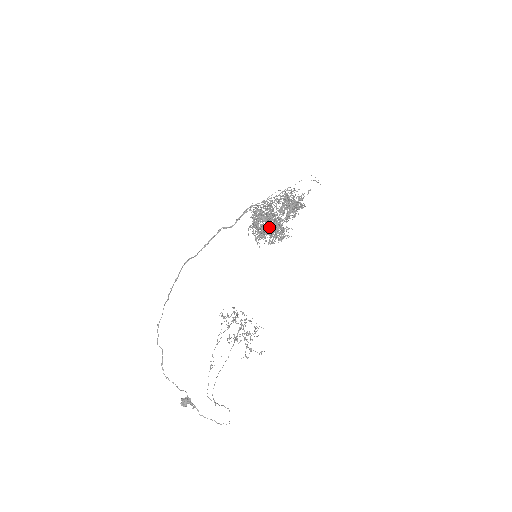
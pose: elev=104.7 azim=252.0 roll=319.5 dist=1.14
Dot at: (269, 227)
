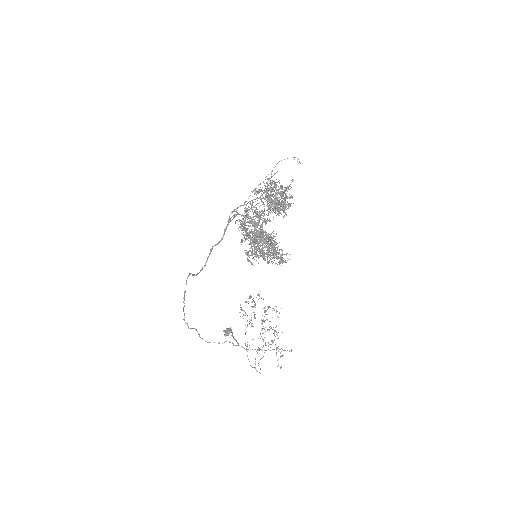
Dot at: (264, 253)
